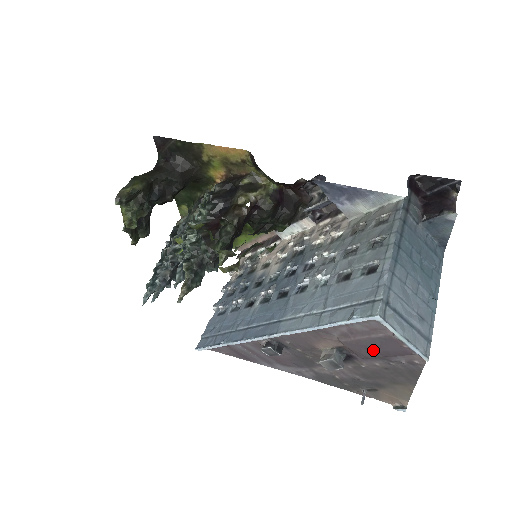
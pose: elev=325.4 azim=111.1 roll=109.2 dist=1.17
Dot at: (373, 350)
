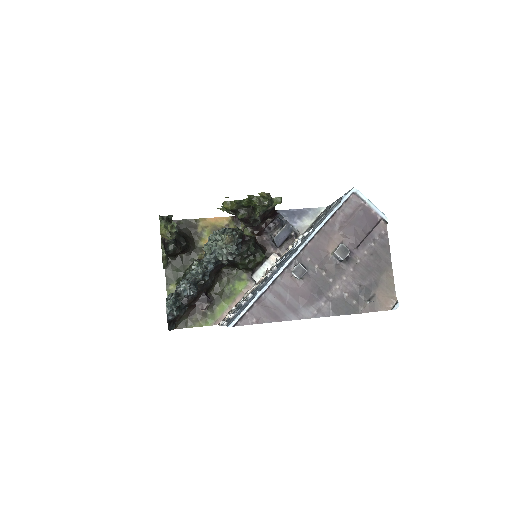
Dot at: (360, 228)
